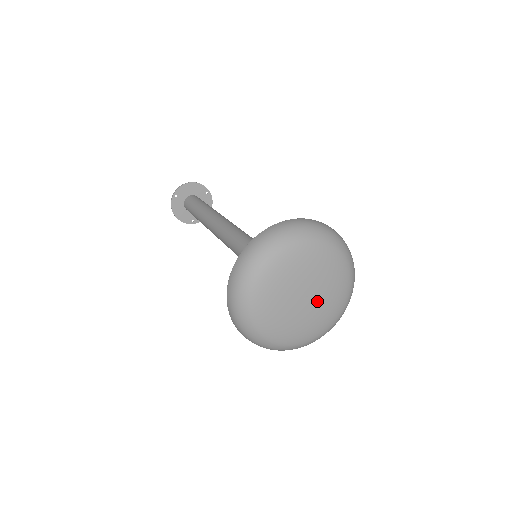
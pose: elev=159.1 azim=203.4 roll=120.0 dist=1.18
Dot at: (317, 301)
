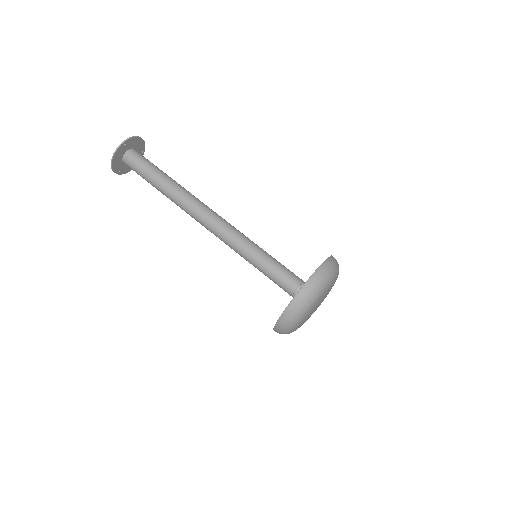
Dot at: (324, 298)
